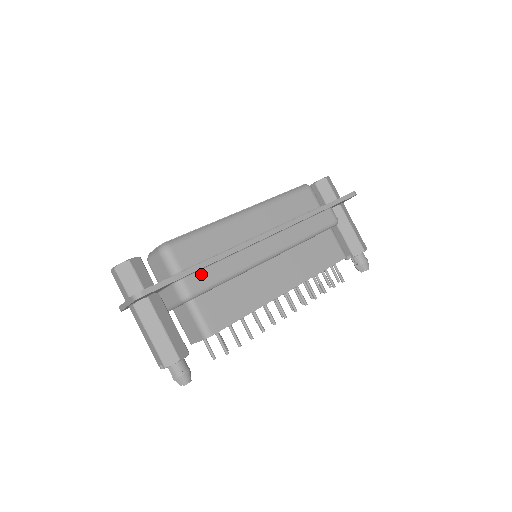
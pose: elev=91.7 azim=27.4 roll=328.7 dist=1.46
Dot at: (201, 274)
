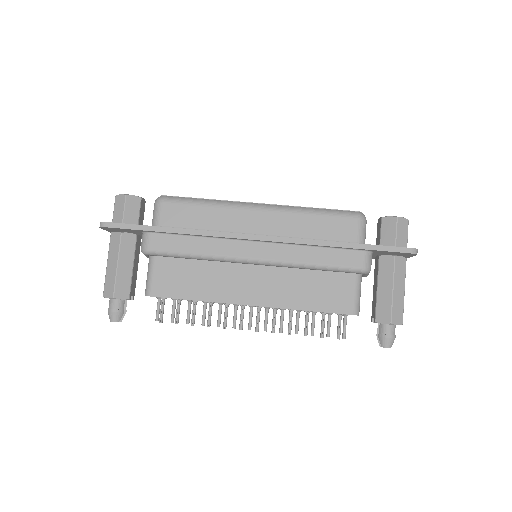
Dot at: (168, 238)
